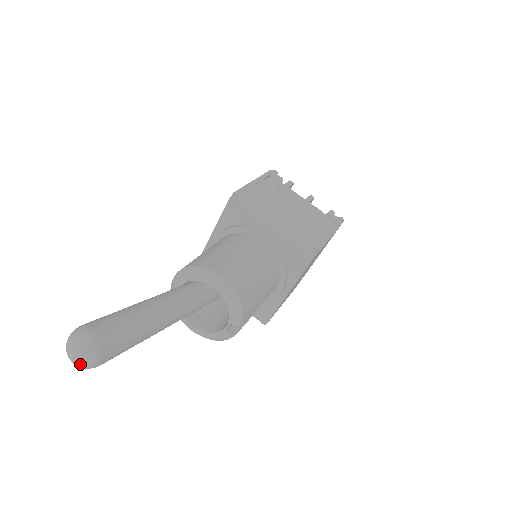
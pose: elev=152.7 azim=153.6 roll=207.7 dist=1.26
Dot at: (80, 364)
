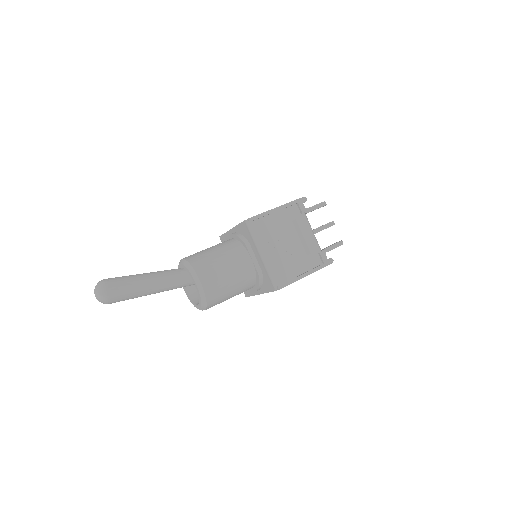
Dot at: (98, 300)
